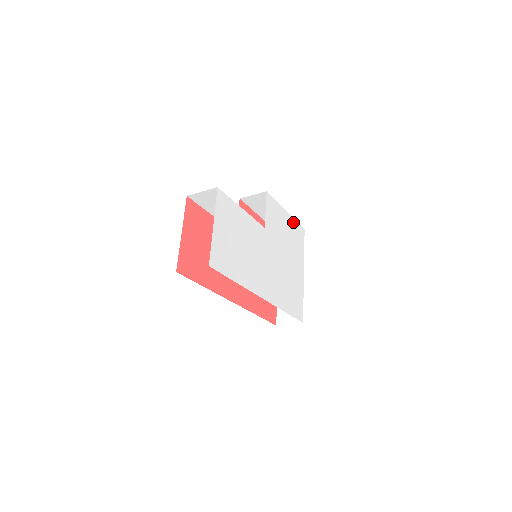
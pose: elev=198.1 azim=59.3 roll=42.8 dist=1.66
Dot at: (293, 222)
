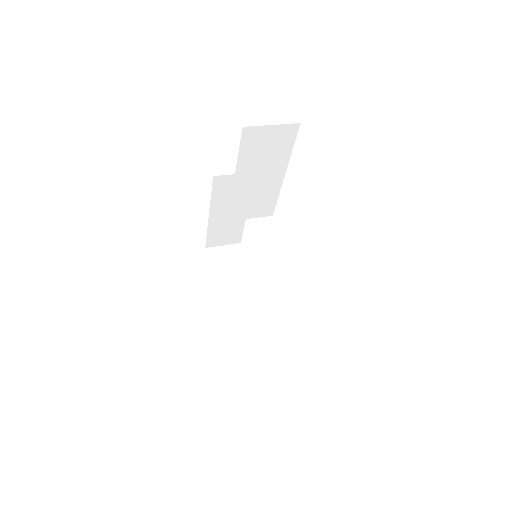
Dot at: occluded
